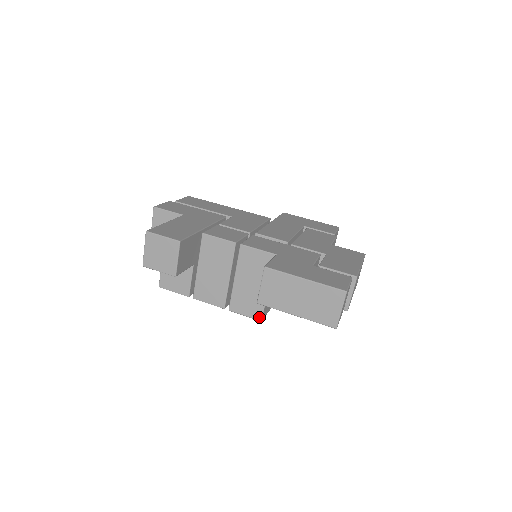
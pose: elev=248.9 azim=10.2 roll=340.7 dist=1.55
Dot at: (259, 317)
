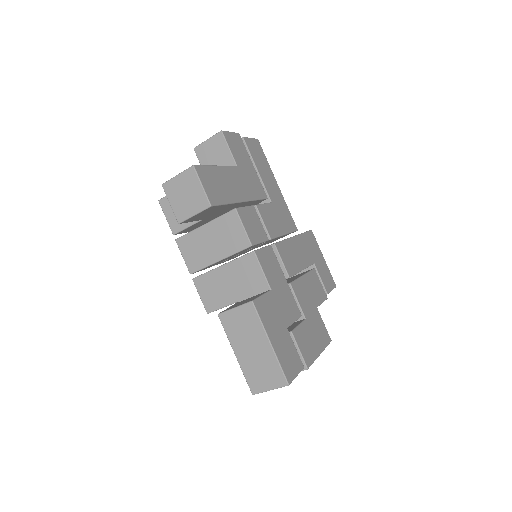
Dot at: (209, 310)
